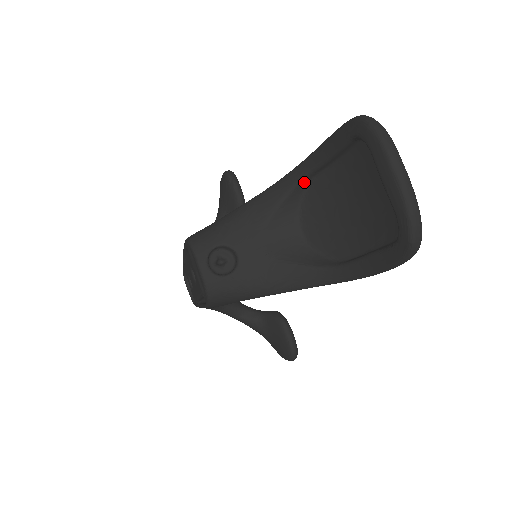
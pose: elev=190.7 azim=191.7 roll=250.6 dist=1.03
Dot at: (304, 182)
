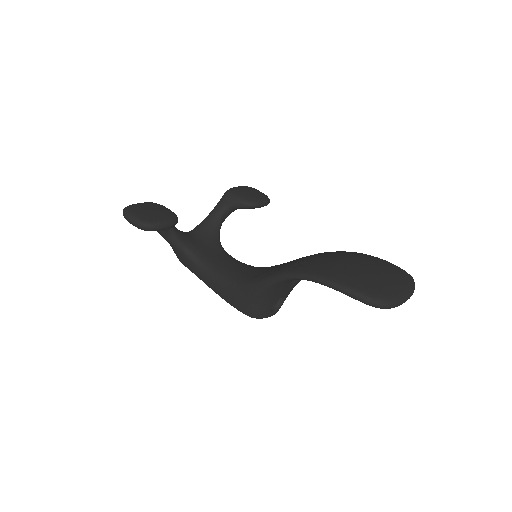
Dot at: occluded
